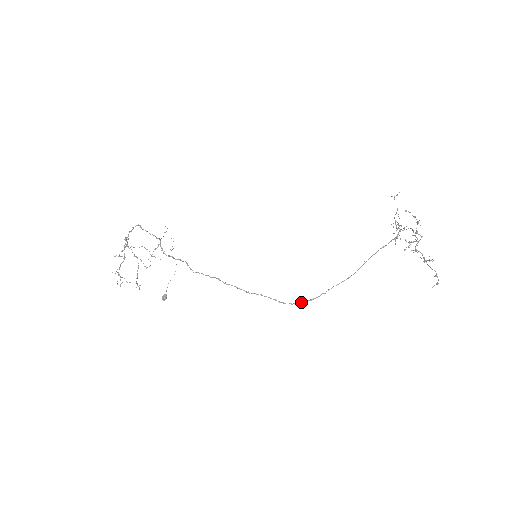
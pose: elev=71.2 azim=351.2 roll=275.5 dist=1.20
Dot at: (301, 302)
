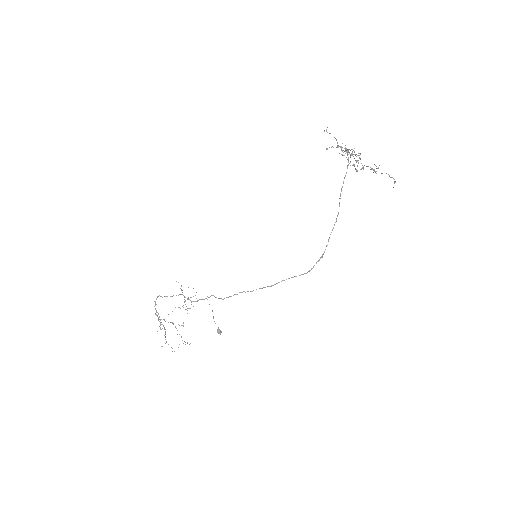
Dot at: occluded
